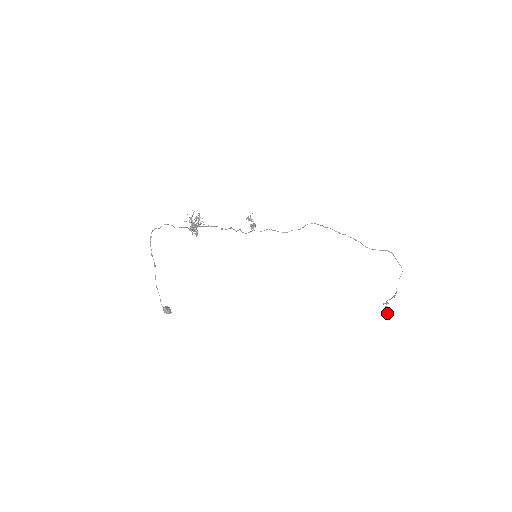
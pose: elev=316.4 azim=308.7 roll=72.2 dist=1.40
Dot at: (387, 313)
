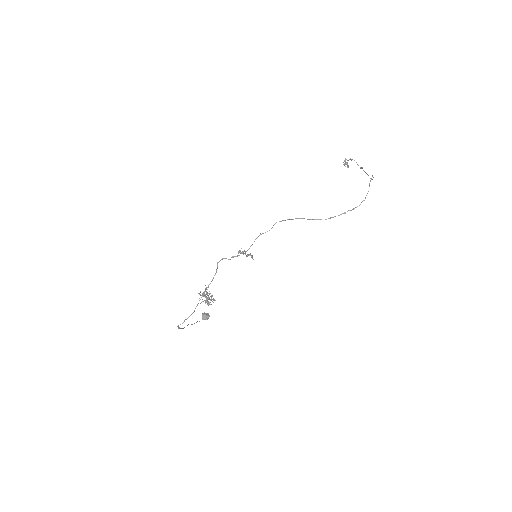
Dot at: (348, 166)
